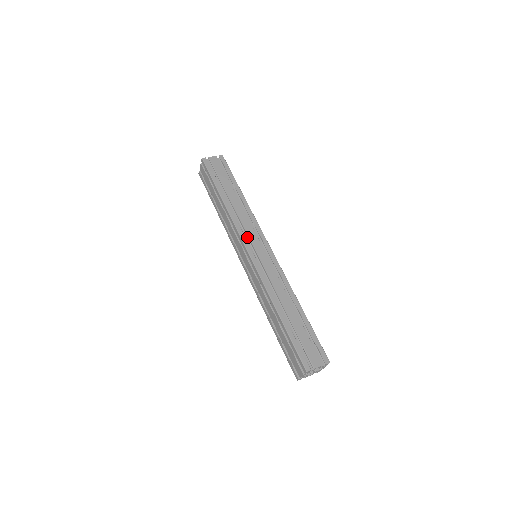
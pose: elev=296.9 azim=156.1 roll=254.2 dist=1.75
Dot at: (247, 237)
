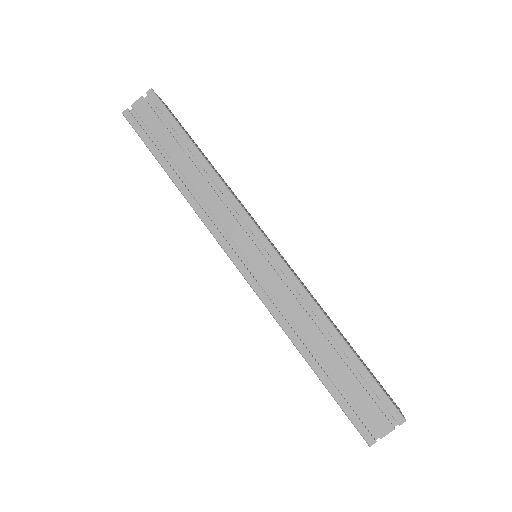
Dot at: (230, 236)
